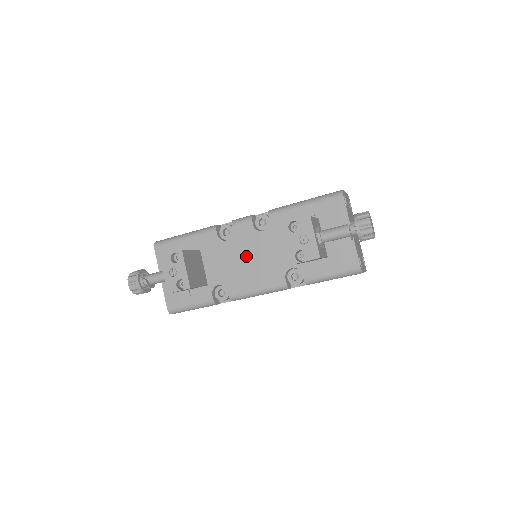
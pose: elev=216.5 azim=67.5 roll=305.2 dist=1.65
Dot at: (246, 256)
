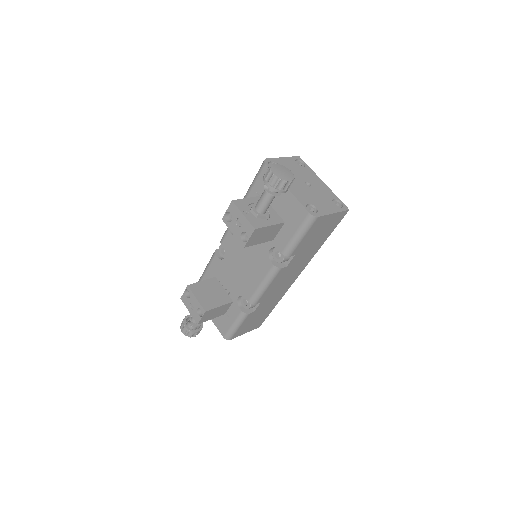
Dot at: (240, 261)
